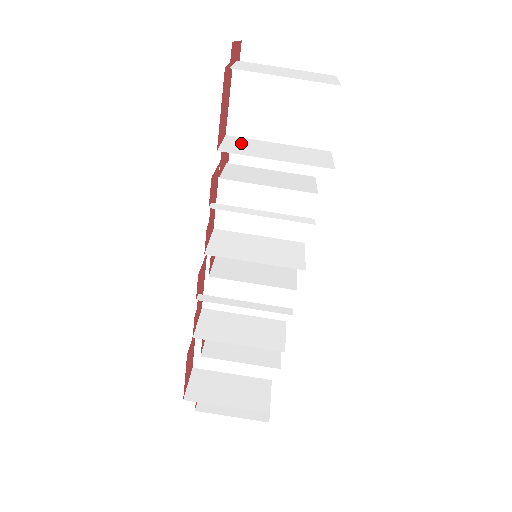
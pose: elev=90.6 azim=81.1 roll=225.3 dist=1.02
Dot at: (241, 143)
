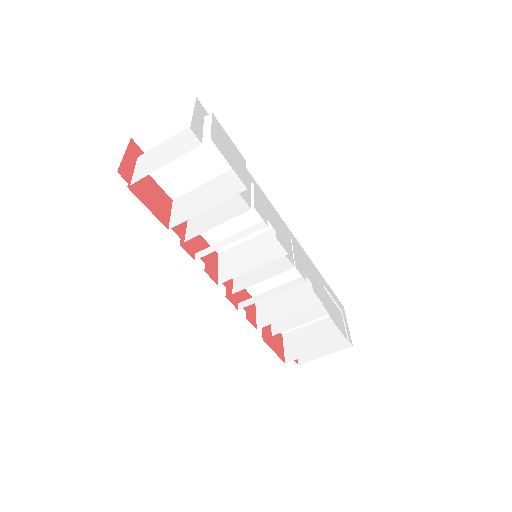
Dot at: (183, 204)
